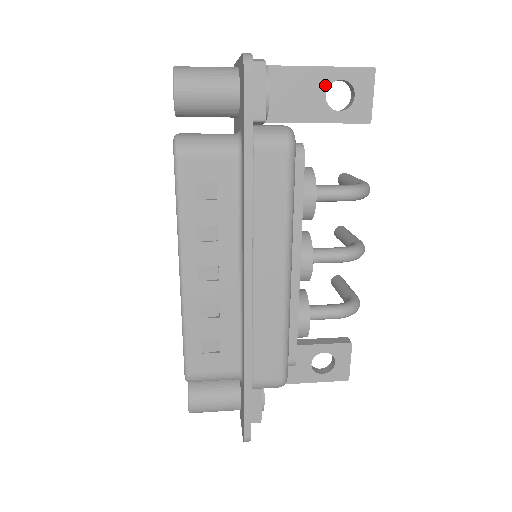
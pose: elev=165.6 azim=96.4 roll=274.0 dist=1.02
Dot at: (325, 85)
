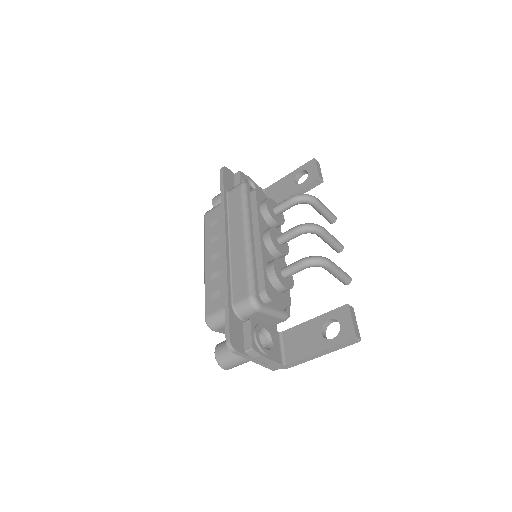
Dot at: (293, 178)
